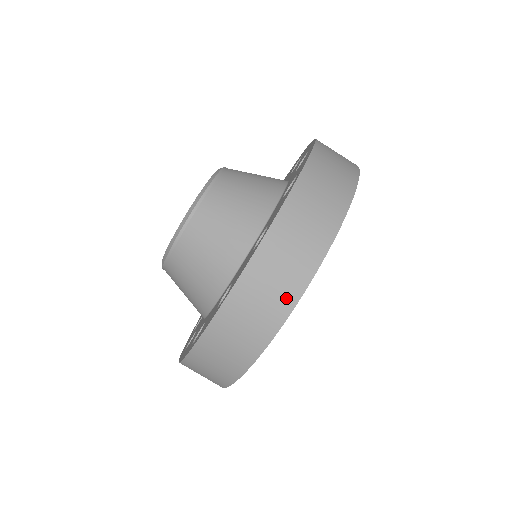
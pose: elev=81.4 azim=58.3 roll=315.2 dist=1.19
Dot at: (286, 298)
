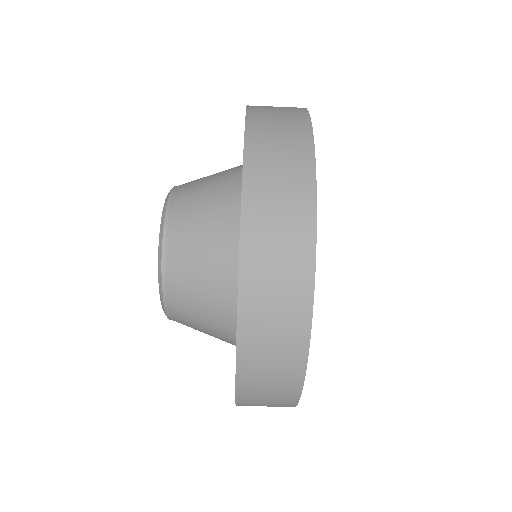
Dot at: (288, 397)
